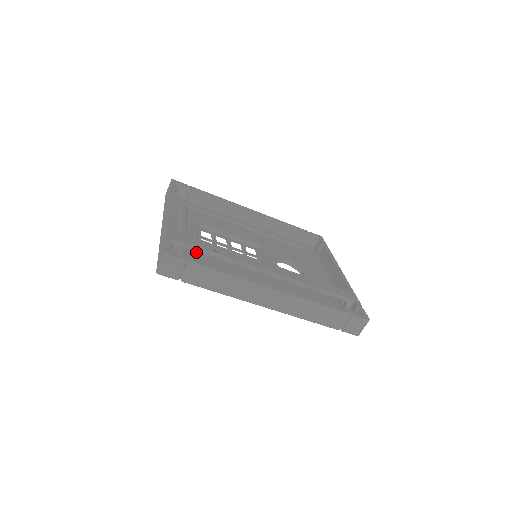
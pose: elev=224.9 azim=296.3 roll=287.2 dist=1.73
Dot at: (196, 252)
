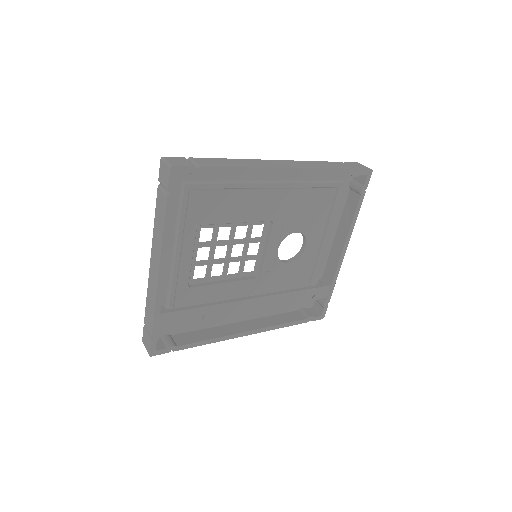
Dot at: (185, 294)
